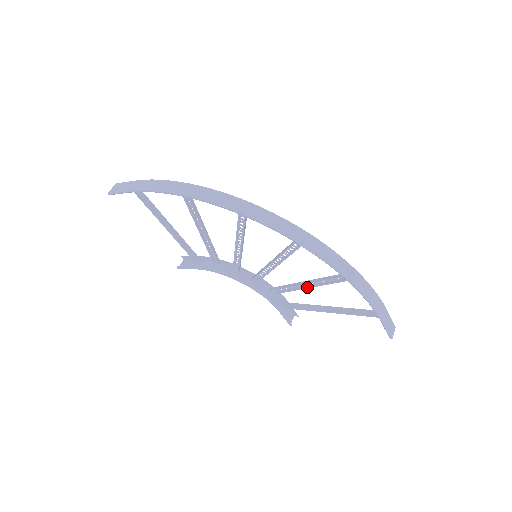
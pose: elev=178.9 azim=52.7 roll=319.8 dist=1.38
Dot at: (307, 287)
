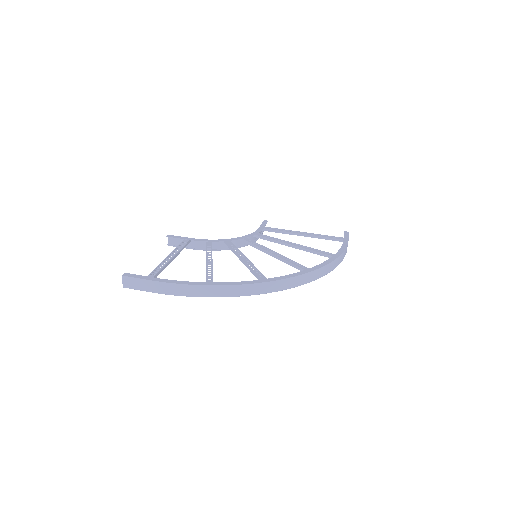
Dot at: occluded
